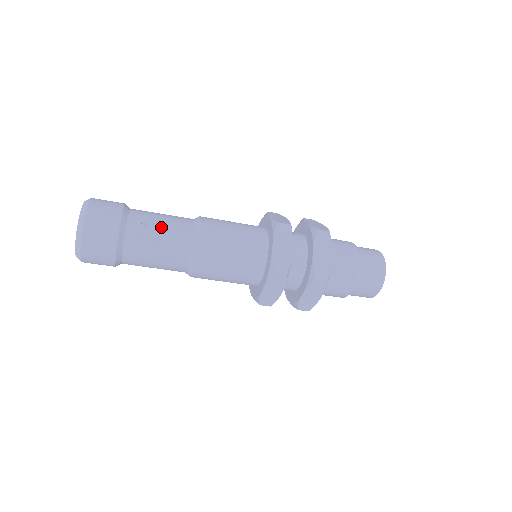
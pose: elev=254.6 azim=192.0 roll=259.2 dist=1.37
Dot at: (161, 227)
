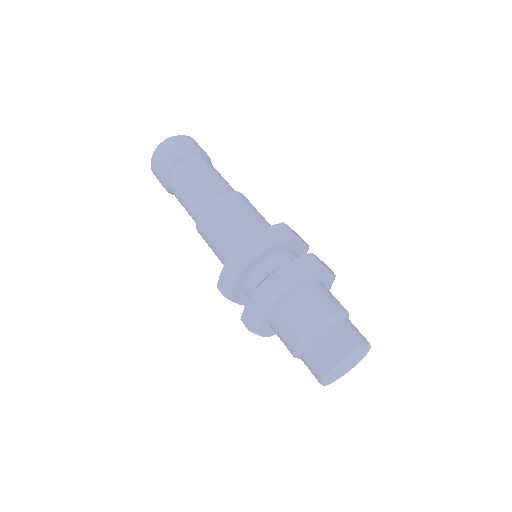
Dot at: (208, 174)
